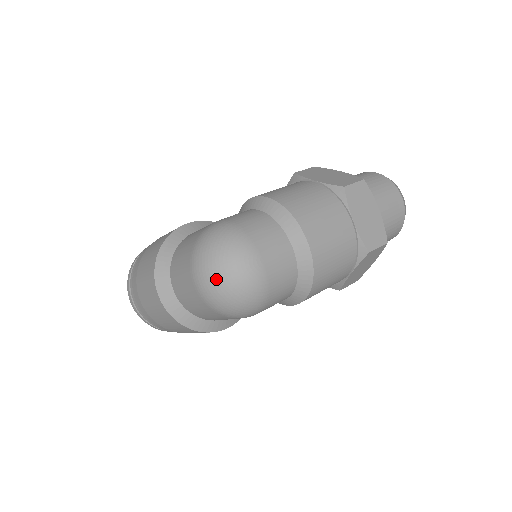
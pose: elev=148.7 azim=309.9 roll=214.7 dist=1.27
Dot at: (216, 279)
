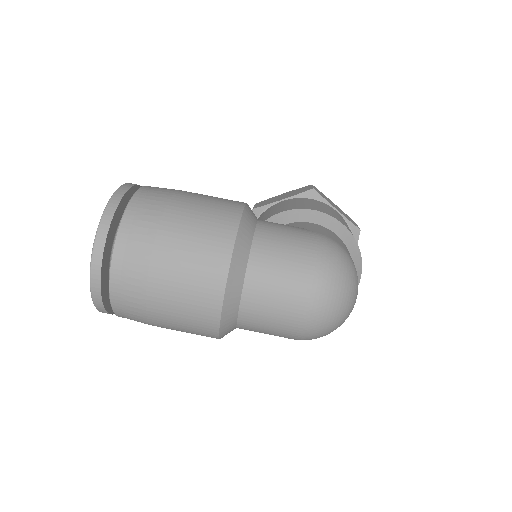
Dot at: (338, 308)
